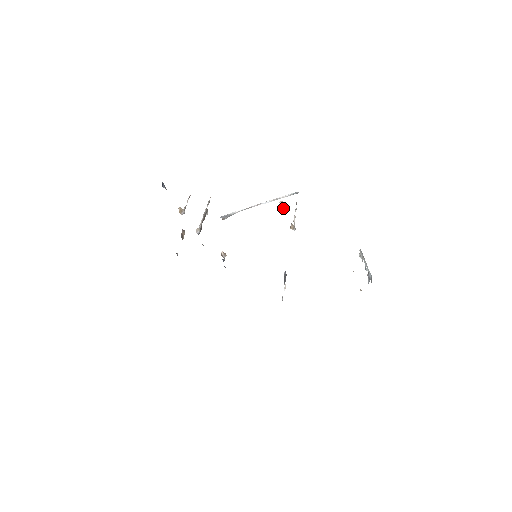
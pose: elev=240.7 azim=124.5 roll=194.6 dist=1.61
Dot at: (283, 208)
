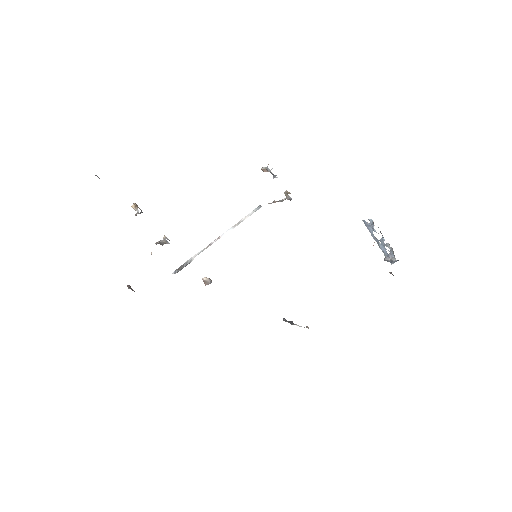
Dot at: (270, 170)
